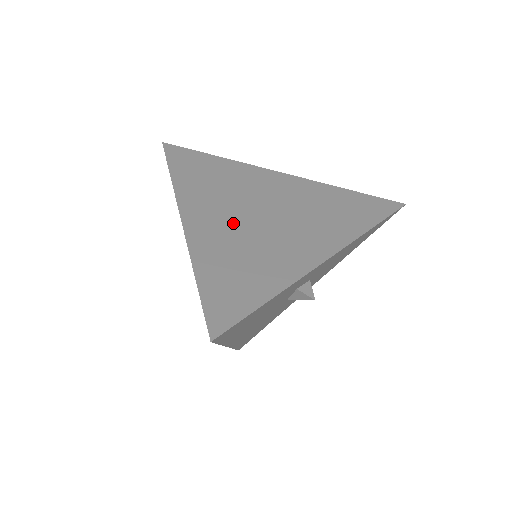
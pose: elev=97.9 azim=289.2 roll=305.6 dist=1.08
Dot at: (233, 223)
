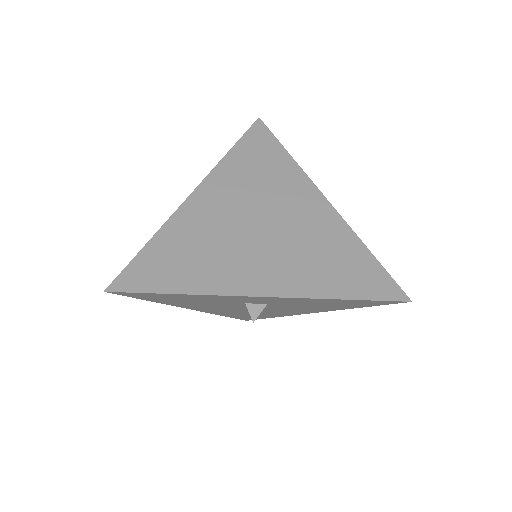
Dot at: (226, 218)
